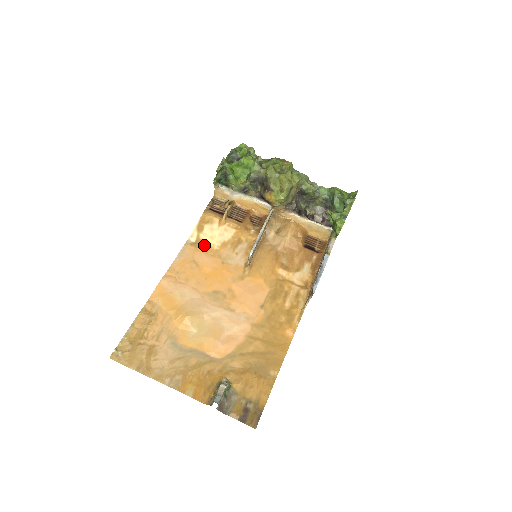
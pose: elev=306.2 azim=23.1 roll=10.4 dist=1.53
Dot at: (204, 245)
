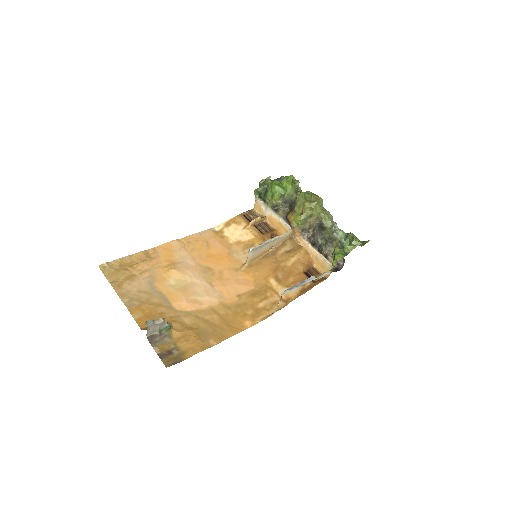
Dot at: (223, 236)
